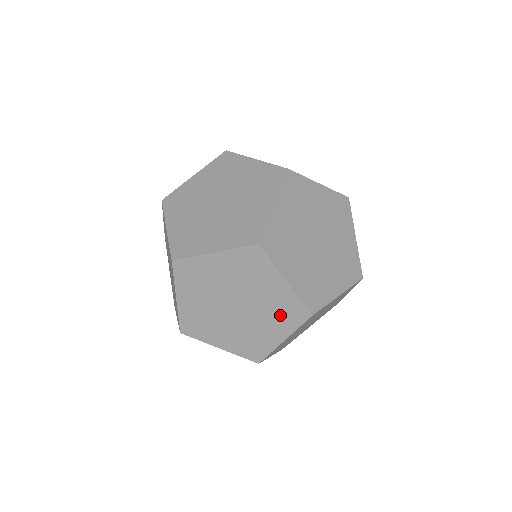
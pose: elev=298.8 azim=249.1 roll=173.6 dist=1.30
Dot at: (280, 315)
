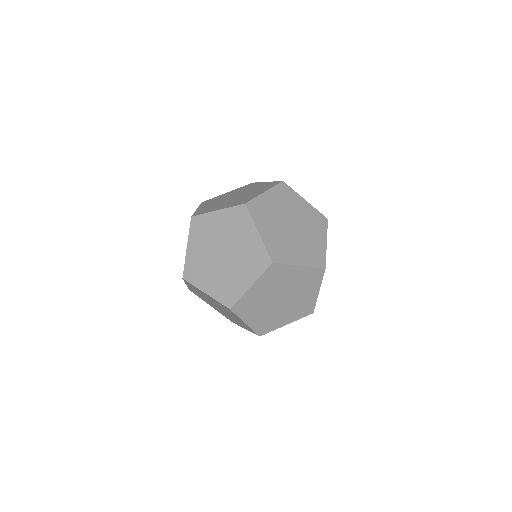
Dot at: (251, 262)
